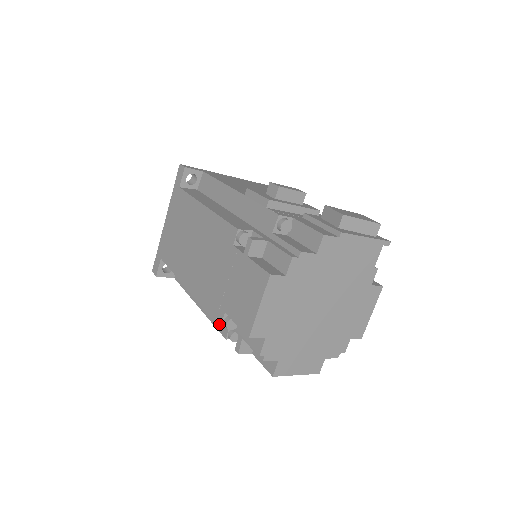
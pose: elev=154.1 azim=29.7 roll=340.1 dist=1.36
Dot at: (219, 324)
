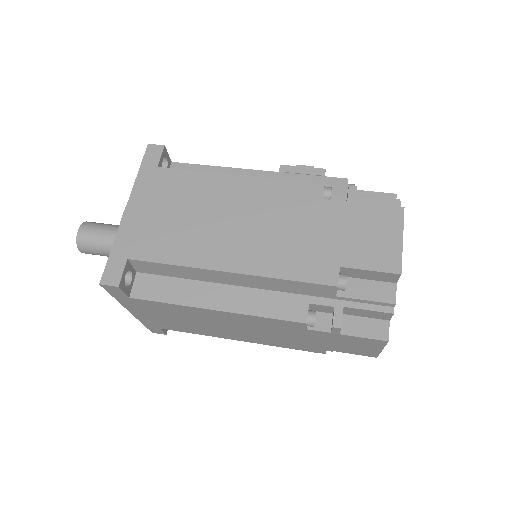
Dot at: (334, 283)
